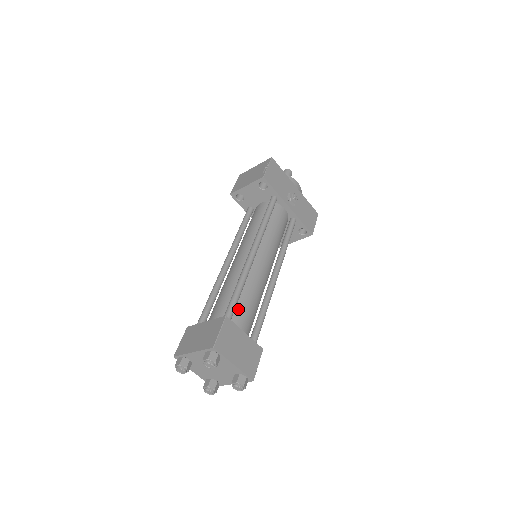
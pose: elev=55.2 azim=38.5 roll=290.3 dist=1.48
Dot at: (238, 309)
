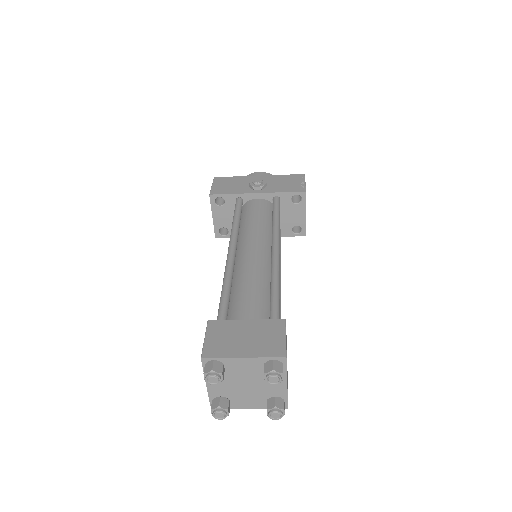
Dot at: (235, 307)
